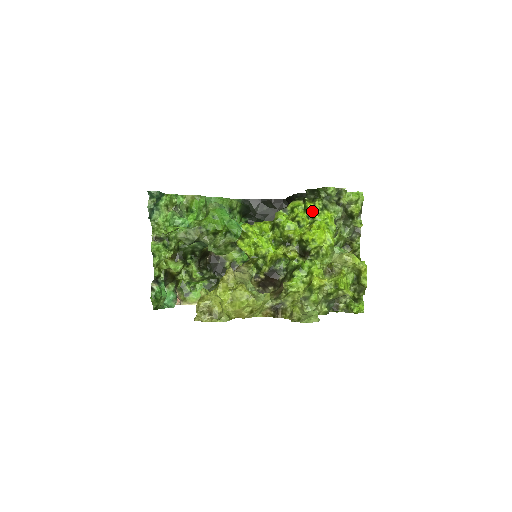
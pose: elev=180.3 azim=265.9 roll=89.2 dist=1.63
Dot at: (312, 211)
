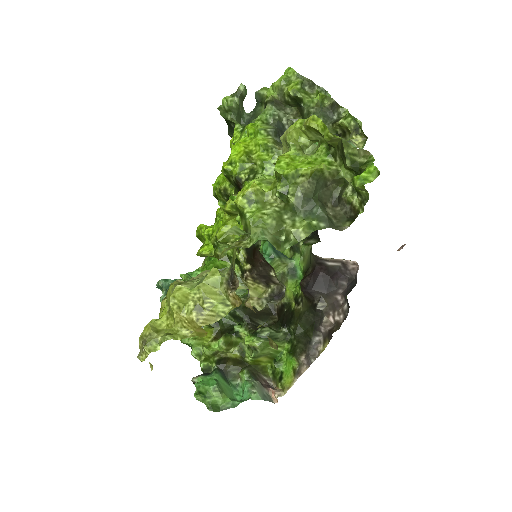
Dot at: (232, 143)
